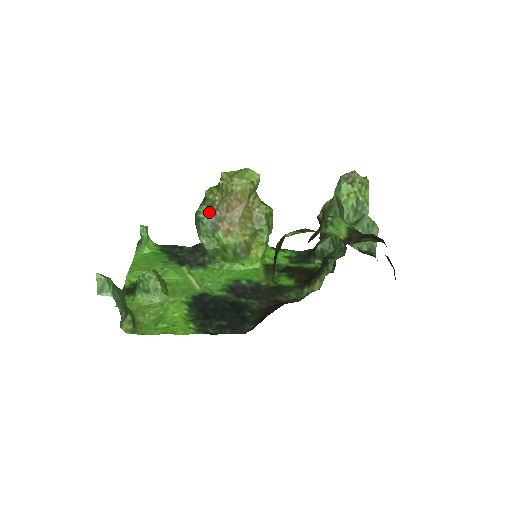
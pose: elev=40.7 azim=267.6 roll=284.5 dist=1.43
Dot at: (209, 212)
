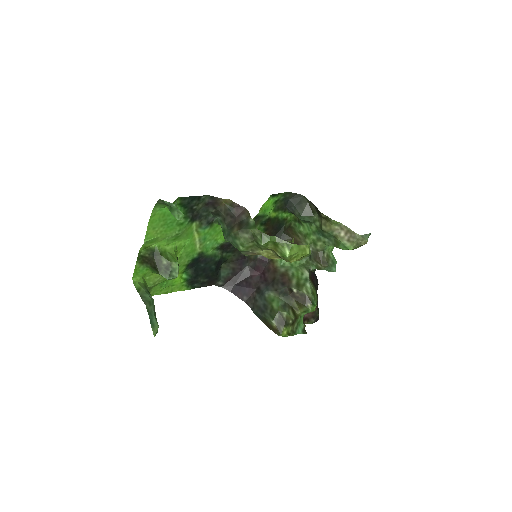
Dot at: (251, 249)
